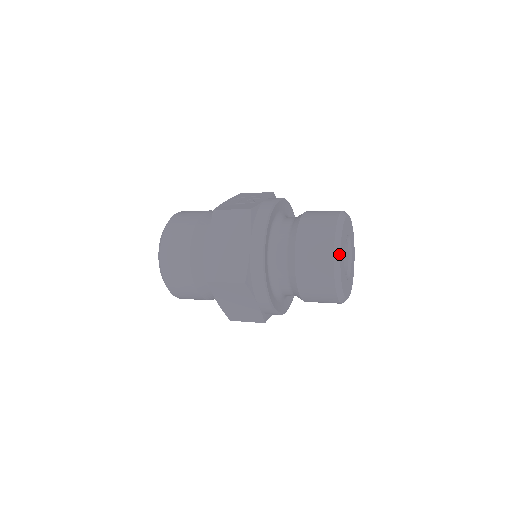
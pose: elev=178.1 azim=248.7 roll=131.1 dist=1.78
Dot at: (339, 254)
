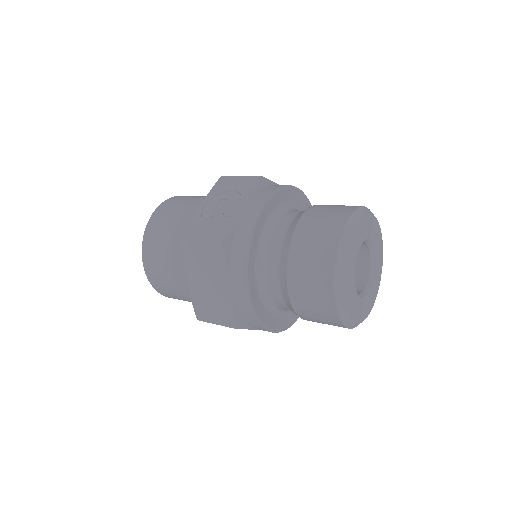
Dot at: (343, 297)
